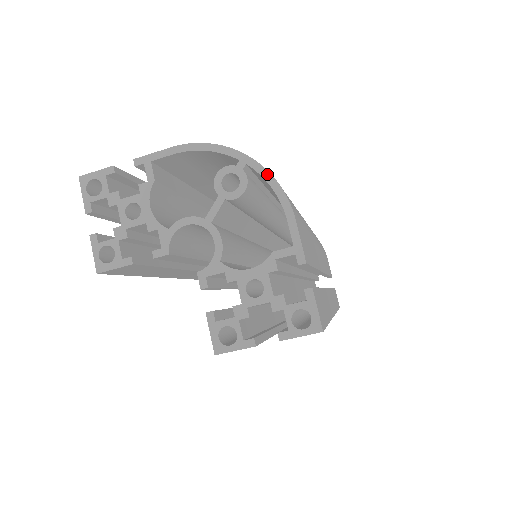
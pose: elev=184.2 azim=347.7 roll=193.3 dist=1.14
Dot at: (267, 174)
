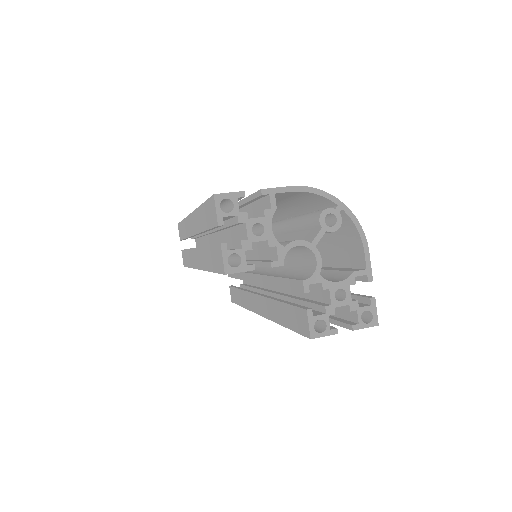
Dot at: (355, 218)
